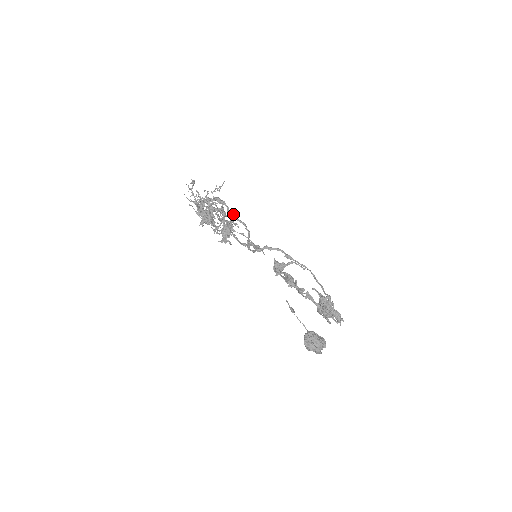
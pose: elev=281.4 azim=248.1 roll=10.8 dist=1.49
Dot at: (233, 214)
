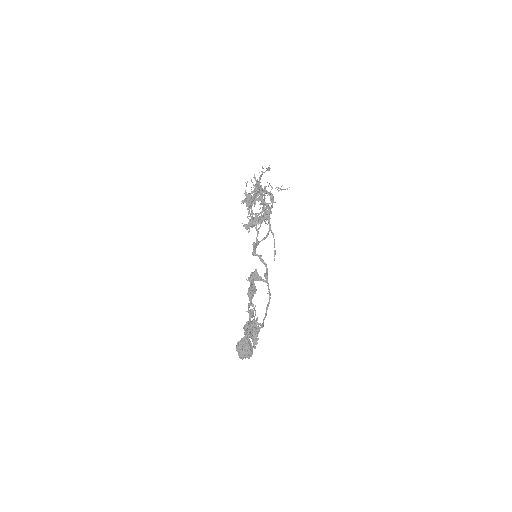
Dot at: occluded
